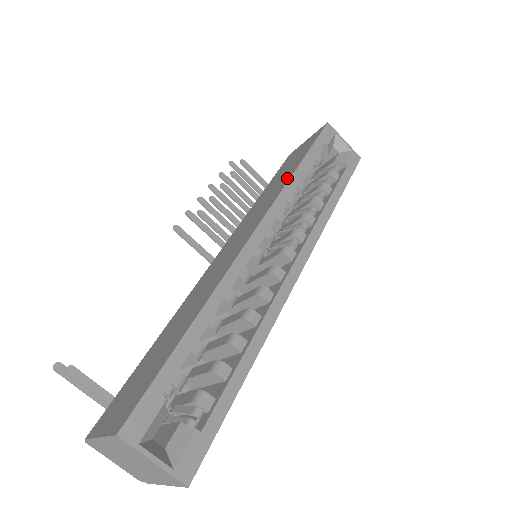
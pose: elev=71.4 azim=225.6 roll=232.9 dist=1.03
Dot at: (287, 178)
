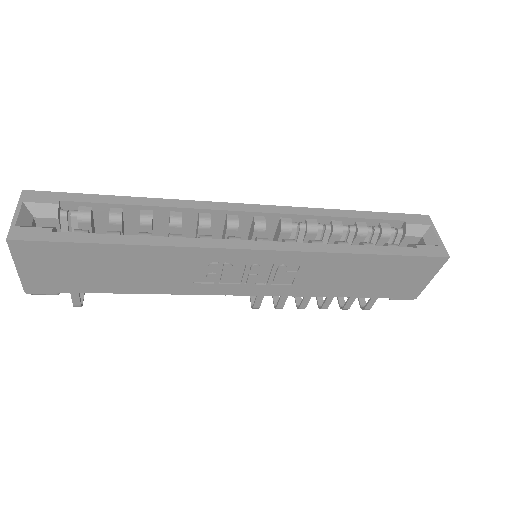
Dot at: occluded
